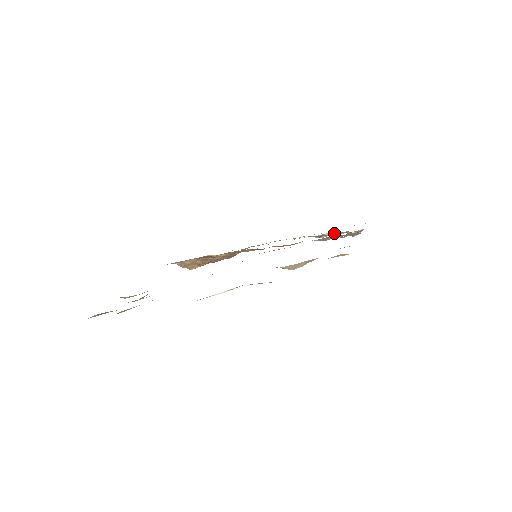
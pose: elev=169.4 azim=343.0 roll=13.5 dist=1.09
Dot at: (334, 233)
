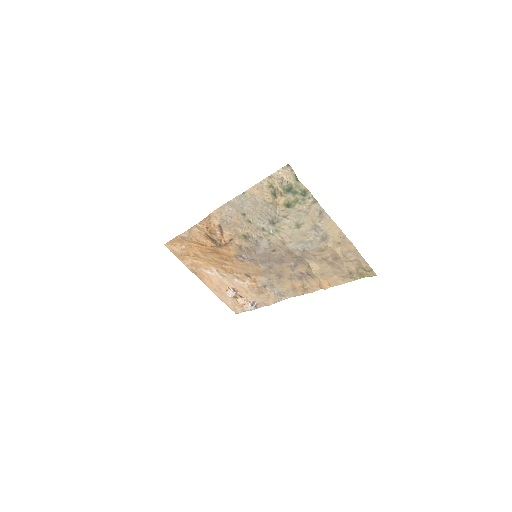
Dot at: (242, 296)
